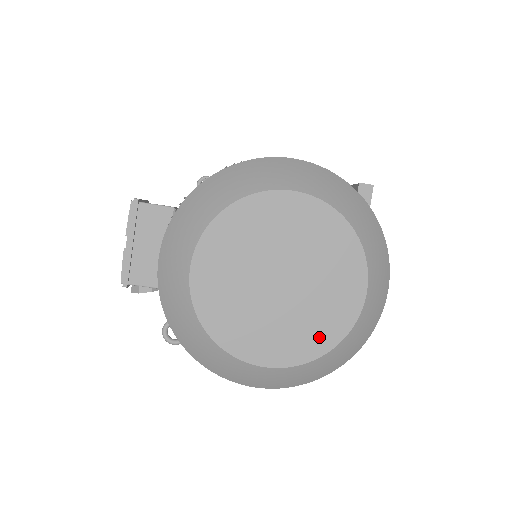
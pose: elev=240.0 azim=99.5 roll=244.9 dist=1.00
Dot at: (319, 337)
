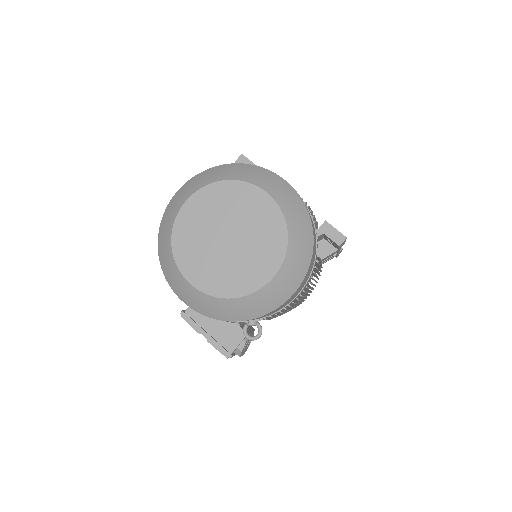
Dot at: (275, 235)
